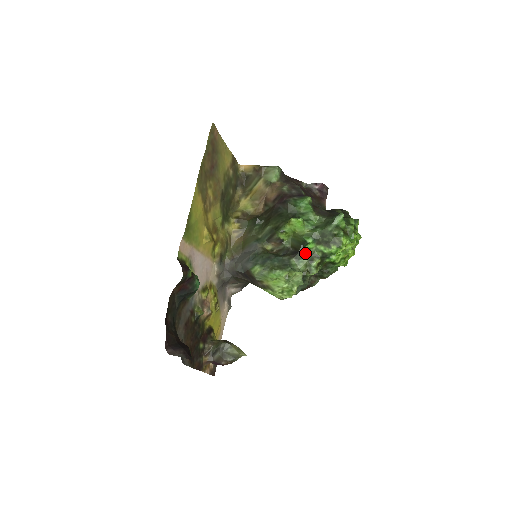
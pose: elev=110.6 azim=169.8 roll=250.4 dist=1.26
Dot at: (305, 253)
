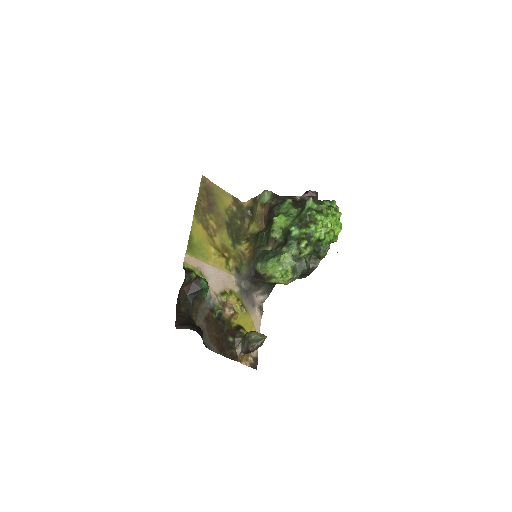
Dot at: (292, 240)
